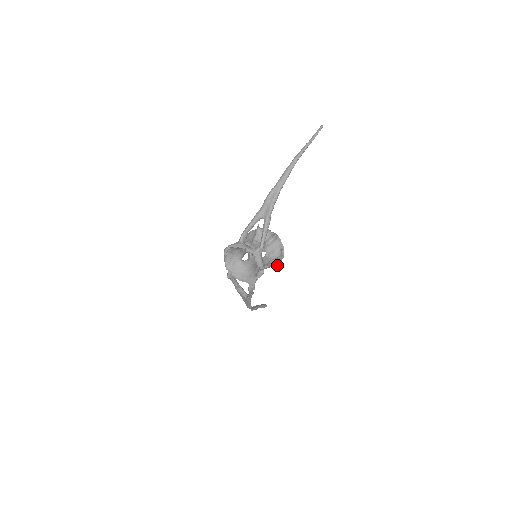
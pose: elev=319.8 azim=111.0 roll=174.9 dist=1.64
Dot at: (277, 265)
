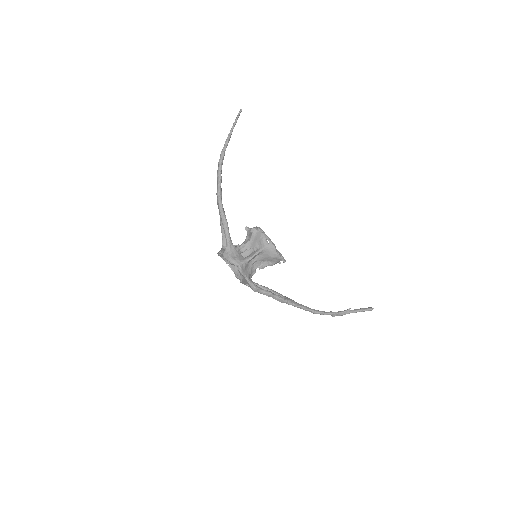
Dot at: (277, 257)
